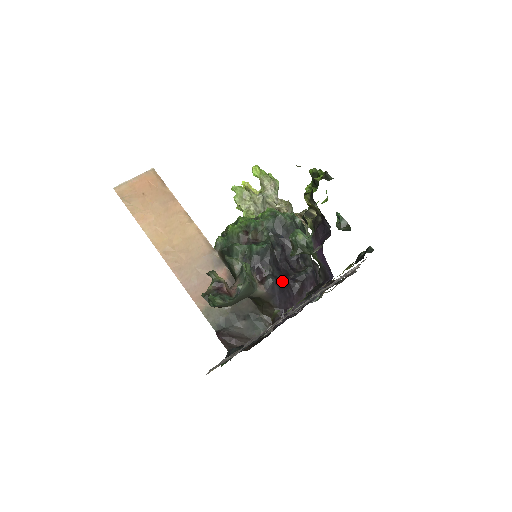
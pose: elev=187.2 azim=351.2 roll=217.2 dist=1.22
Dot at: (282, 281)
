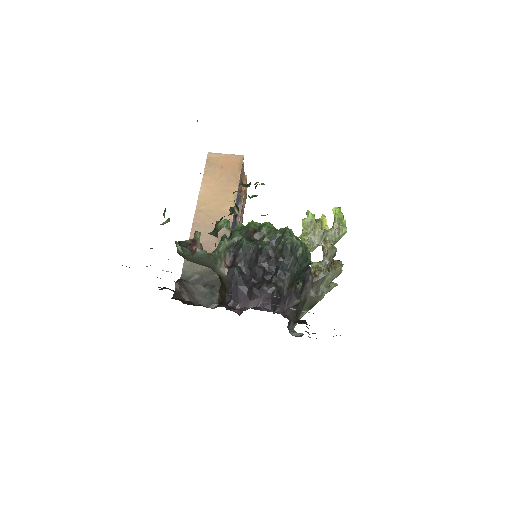
Dot at: (244, 278)
